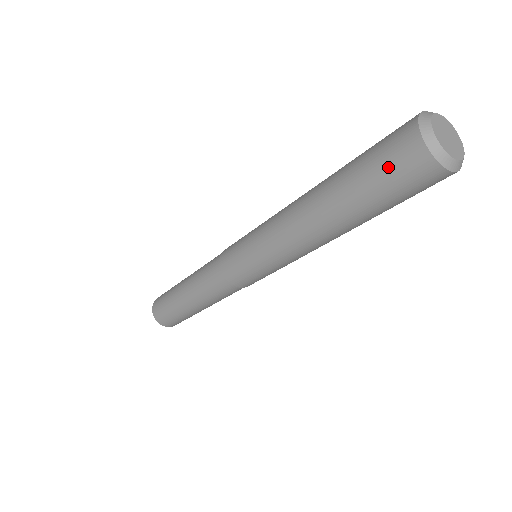
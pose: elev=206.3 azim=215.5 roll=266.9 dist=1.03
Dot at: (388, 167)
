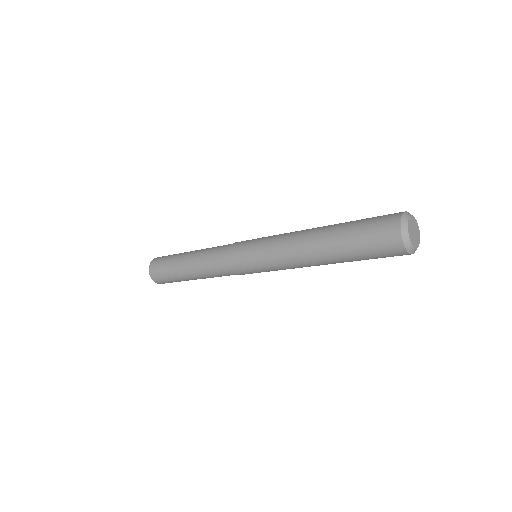
Dot at: (378, 251)
